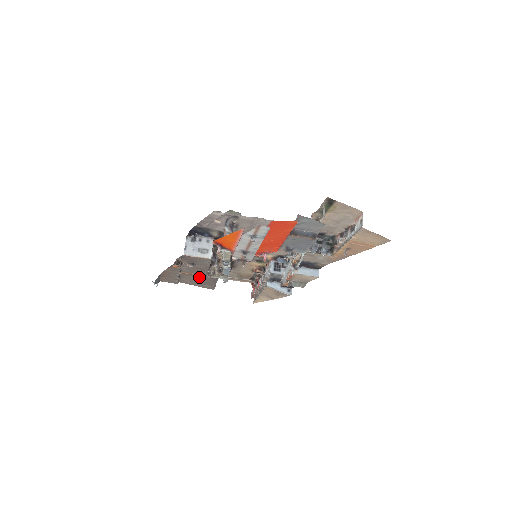
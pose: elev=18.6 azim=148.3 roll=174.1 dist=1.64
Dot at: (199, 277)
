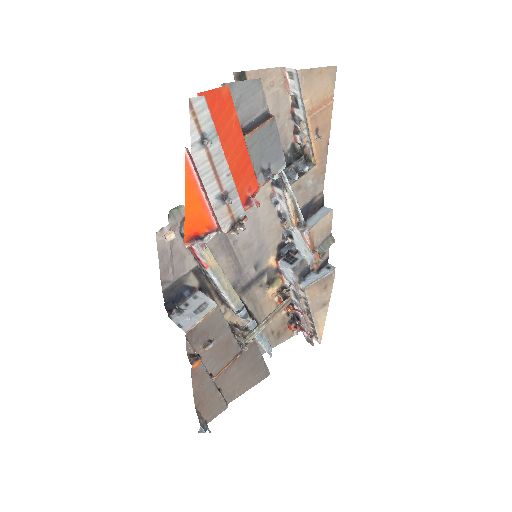
Dot at: (238, 366)
